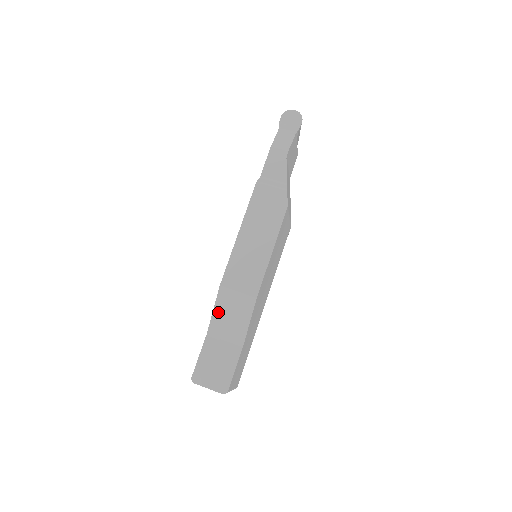
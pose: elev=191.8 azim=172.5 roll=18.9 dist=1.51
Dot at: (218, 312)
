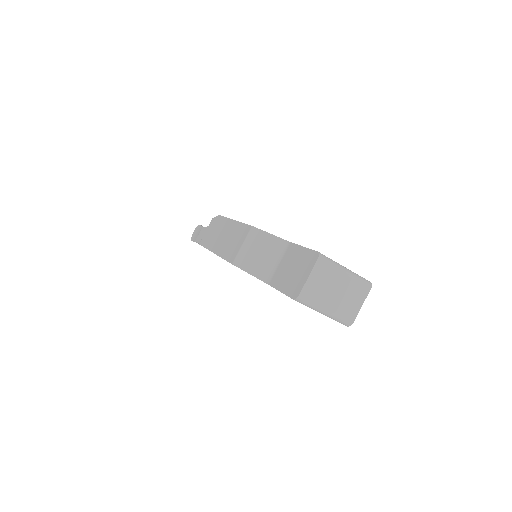
Dot at: (252, 268)
